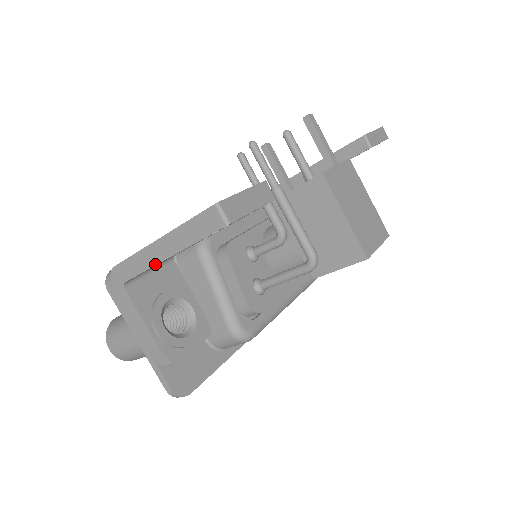
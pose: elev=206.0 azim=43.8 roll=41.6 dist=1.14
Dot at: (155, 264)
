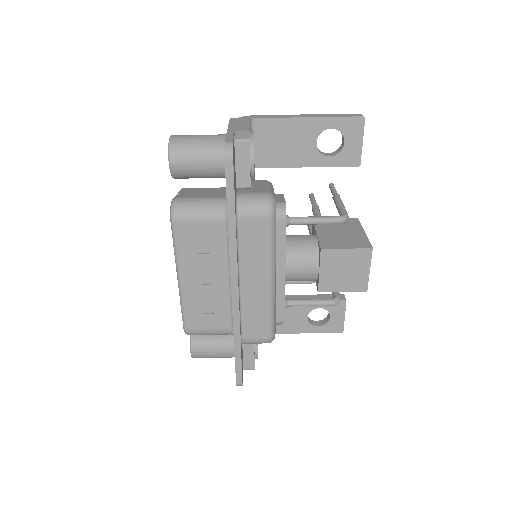
Dot at: (294, 117)
